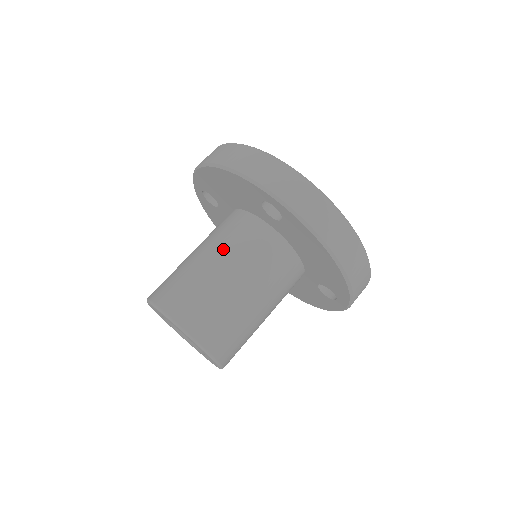
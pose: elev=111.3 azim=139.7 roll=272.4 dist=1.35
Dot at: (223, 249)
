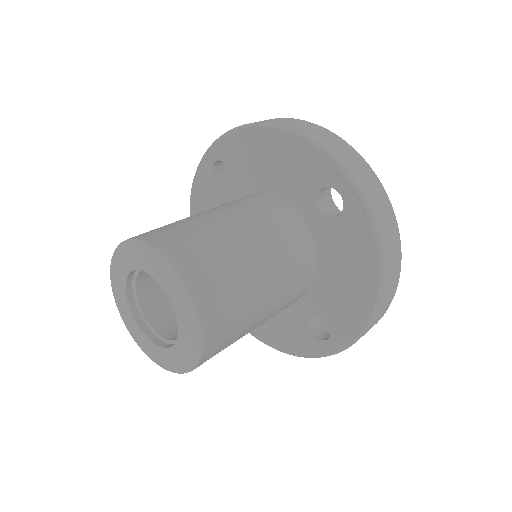
Dot at: occluded
